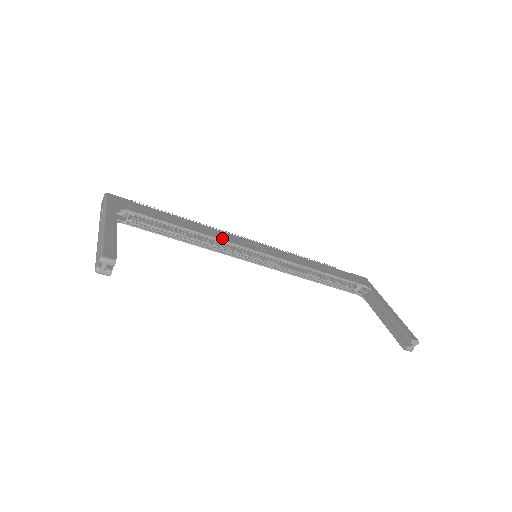
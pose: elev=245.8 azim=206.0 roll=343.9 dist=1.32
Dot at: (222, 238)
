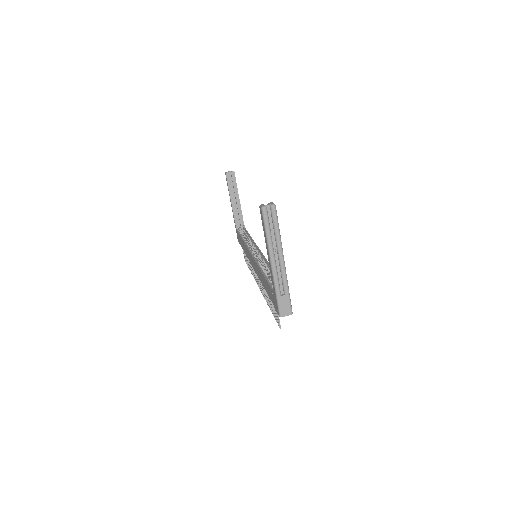
Dot at: occluded
